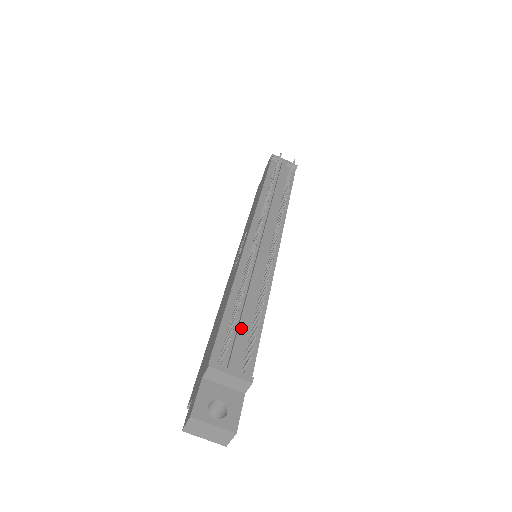
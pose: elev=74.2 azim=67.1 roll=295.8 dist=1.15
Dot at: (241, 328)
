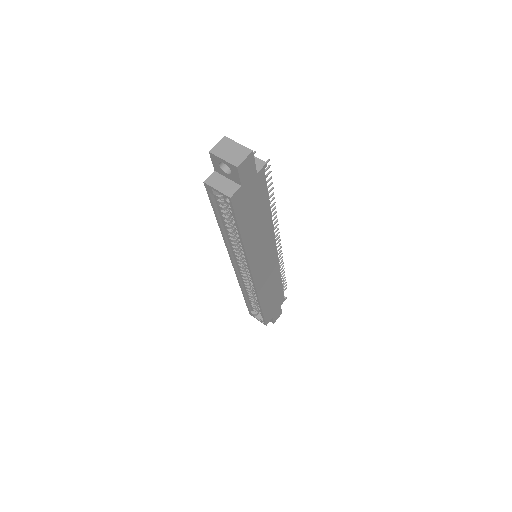
Dot at: occluded
